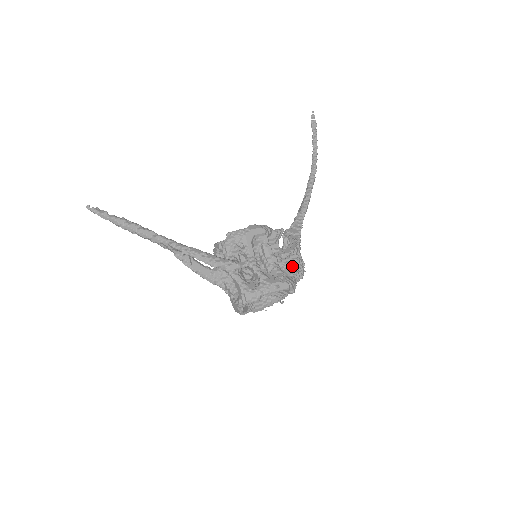
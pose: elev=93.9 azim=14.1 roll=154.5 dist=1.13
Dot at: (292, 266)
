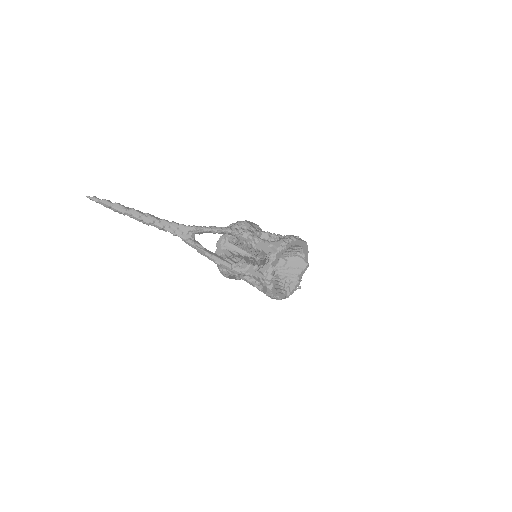
Dot at: occluded
